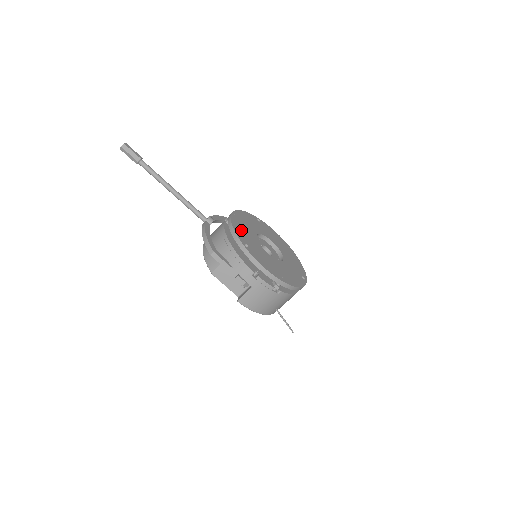
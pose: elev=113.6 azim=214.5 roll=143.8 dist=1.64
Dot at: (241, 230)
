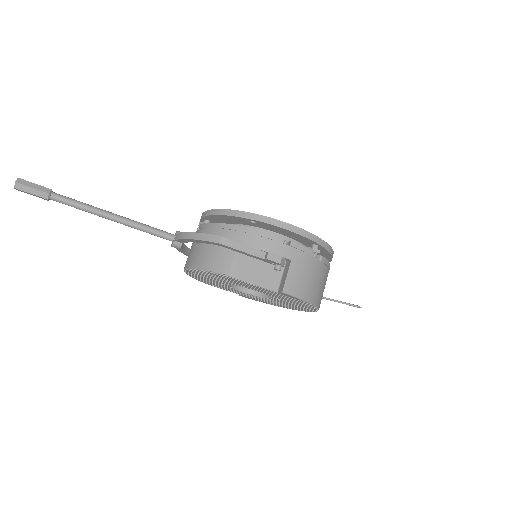
Dot at: occluded
